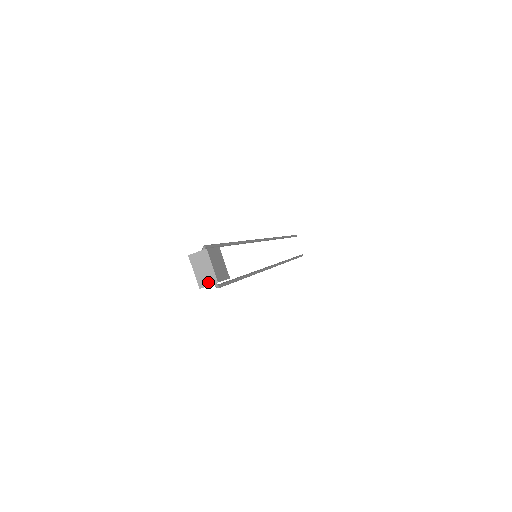
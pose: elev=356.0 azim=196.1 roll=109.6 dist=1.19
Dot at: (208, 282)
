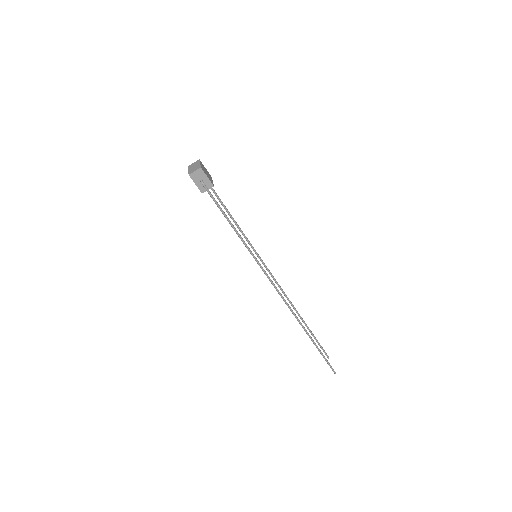
Dot at: (195, 170)
